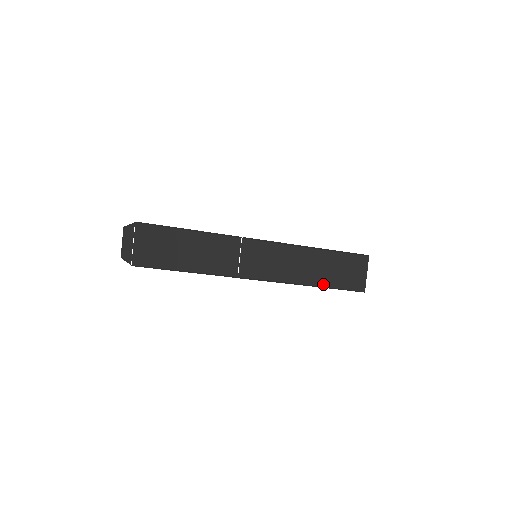
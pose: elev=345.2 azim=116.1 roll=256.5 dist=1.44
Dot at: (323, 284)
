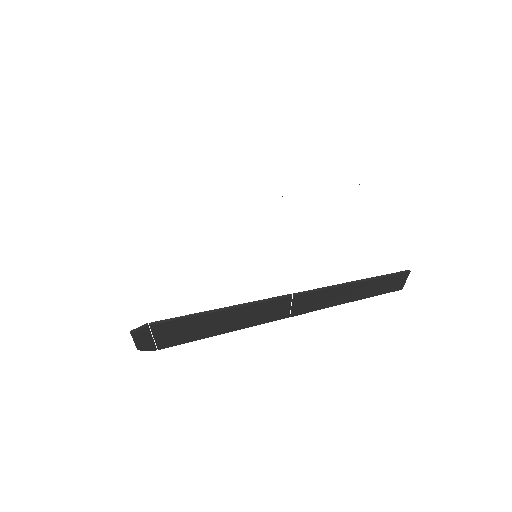
Dot at: (370, 296)
